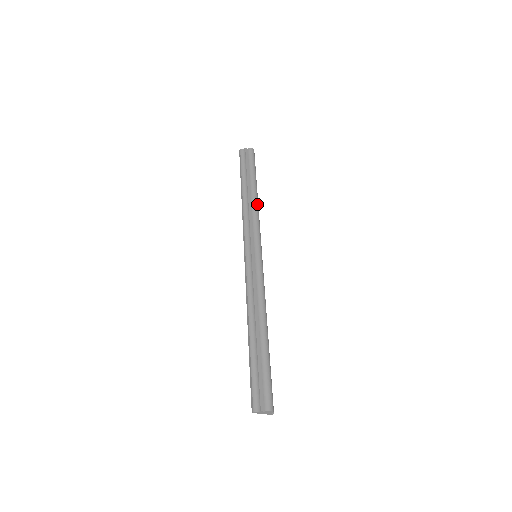
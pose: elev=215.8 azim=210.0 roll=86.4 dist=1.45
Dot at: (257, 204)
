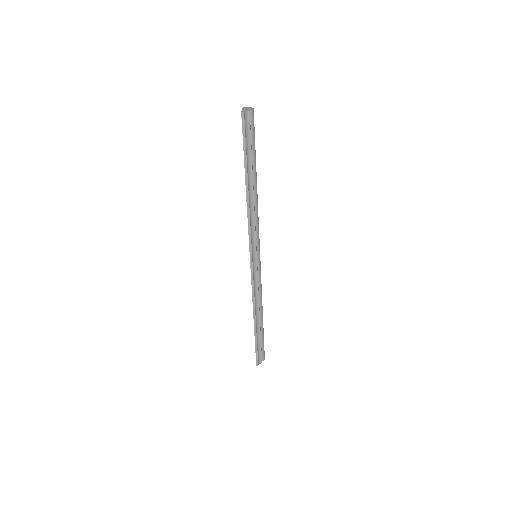
Dot at: (257, 198)
